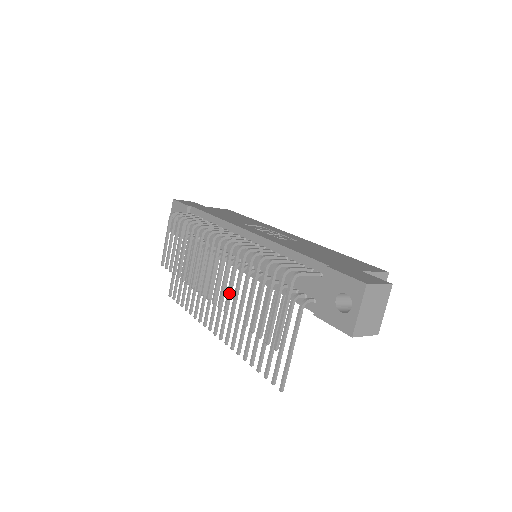
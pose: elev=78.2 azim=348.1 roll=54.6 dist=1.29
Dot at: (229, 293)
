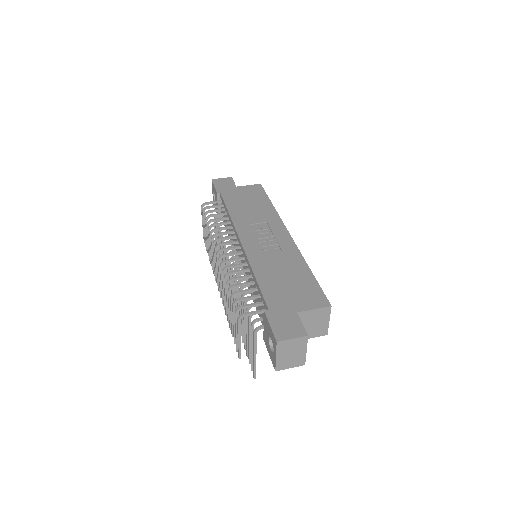
Dot at: (224, 298)
